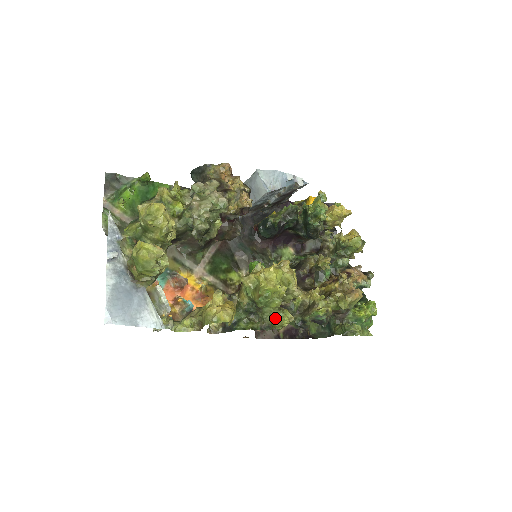
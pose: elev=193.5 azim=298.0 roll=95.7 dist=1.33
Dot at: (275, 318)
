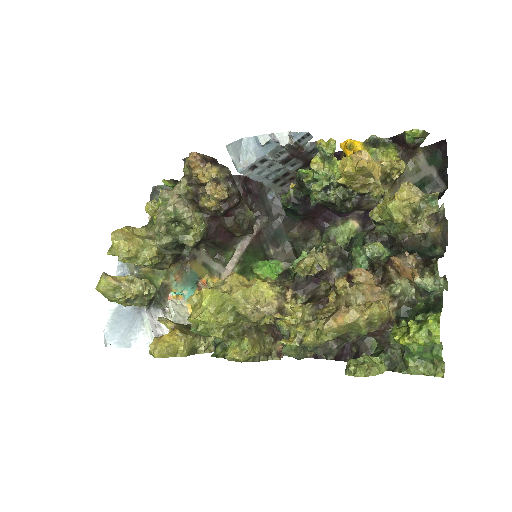
Dot at: occluded
